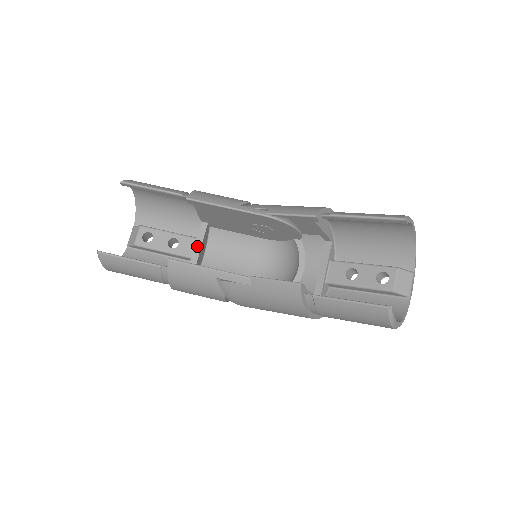
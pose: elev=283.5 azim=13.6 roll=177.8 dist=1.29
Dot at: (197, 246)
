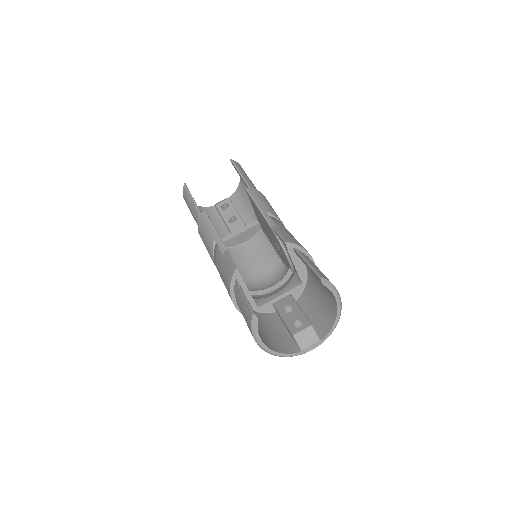
Dot at: (241, 230)
